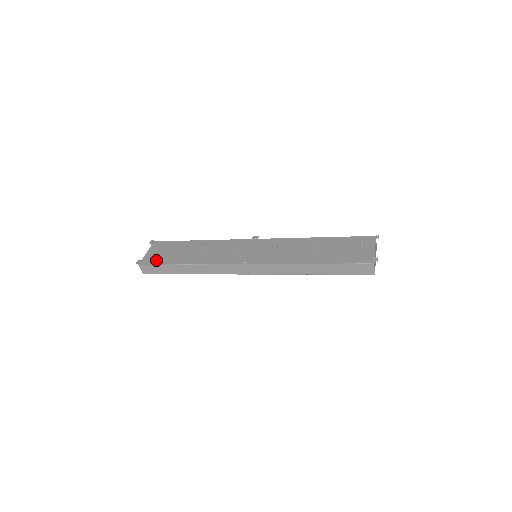
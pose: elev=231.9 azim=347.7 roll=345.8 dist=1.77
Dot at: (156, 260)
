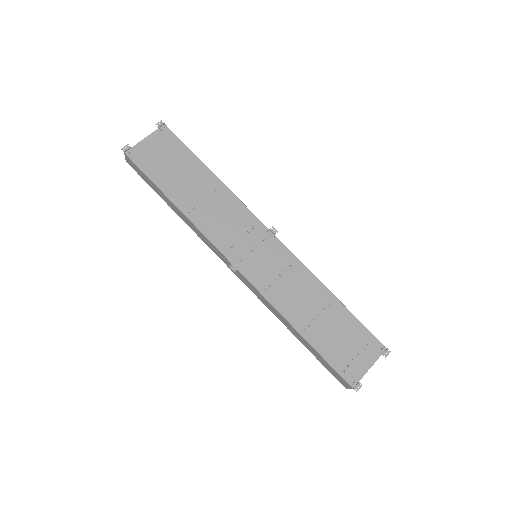
Dot at: (147, 164)
